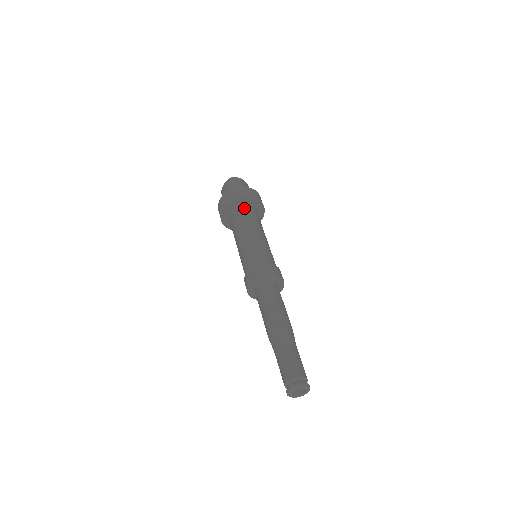
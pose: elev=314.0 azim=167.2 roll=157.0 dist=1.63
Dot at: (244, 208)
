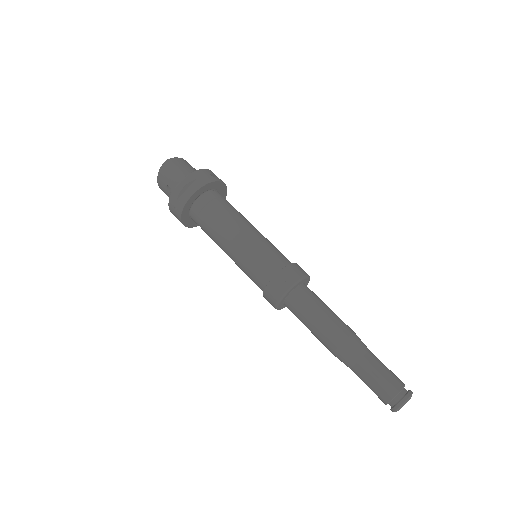
Dot at: (209, 201)
